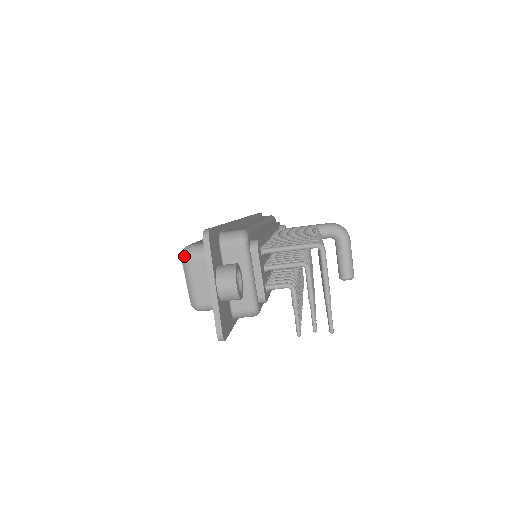
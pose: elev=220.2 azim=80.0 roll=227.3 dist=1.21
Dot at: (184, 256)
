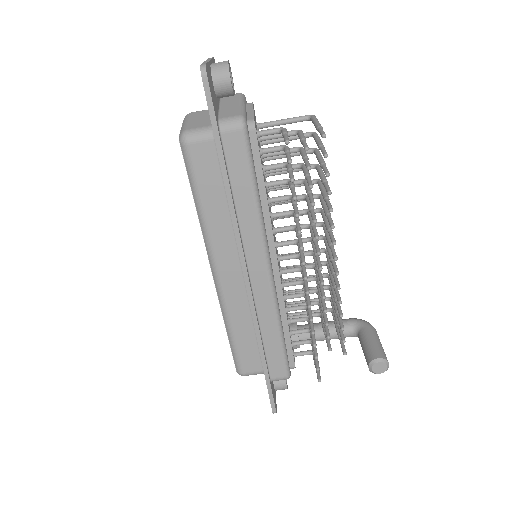
Dot at: (187, 115)
